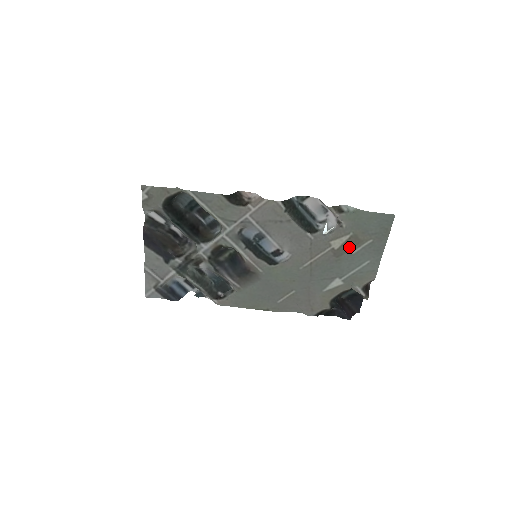
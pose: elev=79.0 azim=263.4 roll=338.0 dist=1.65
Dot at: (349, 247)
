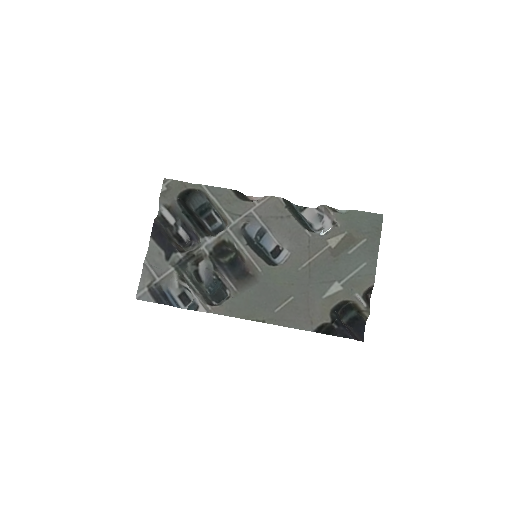
Dot at: (345, 246)
